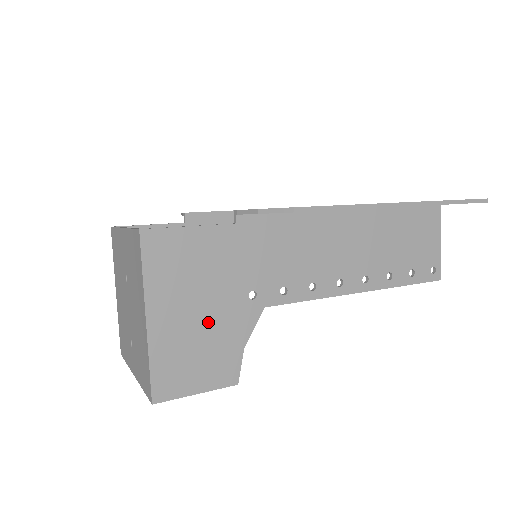
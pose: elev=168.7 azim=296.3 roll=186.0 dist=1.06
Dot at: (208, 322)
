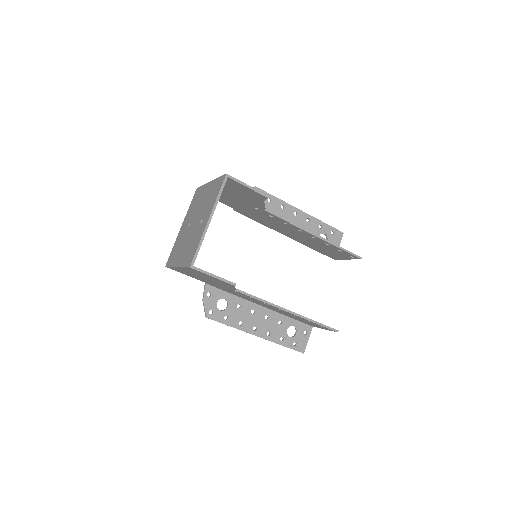
Dot at: occluded
